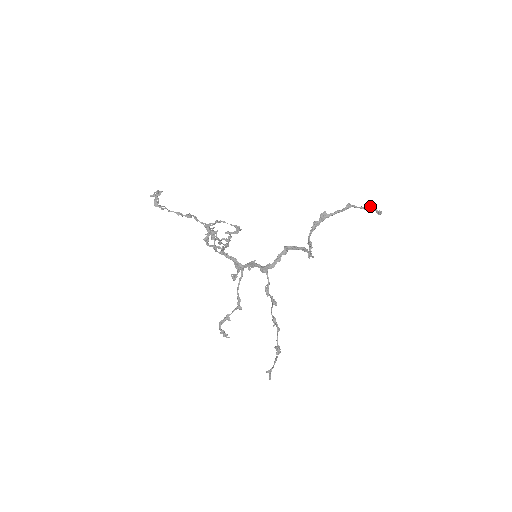
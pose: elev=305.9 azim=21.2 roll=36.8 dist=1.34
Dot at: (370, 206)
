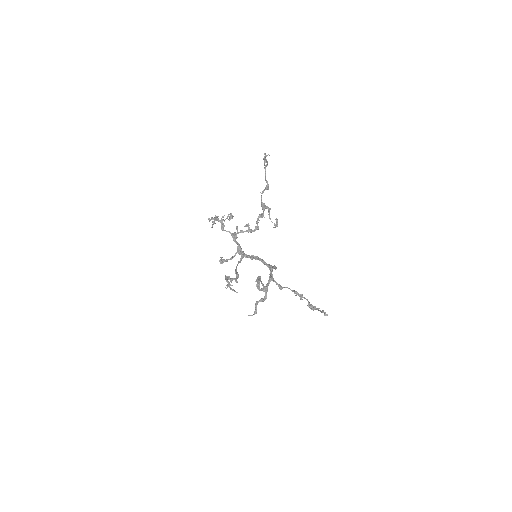
Dot at: (262, 301)
